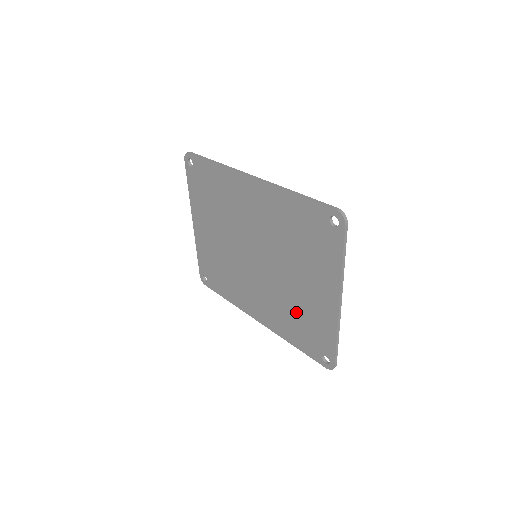
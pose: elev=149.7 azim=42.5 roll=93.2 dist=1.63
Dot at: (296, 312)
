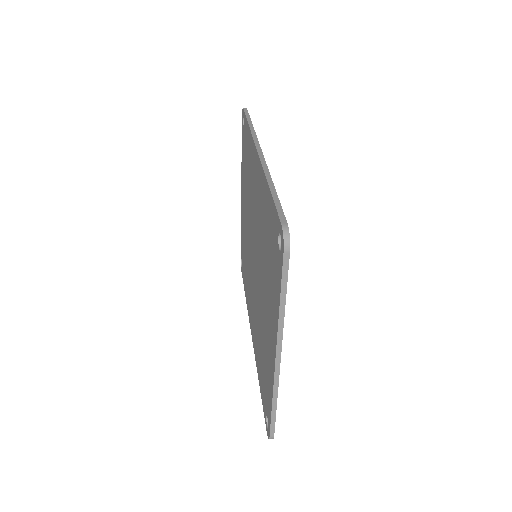
Dot at: (262, 345)
